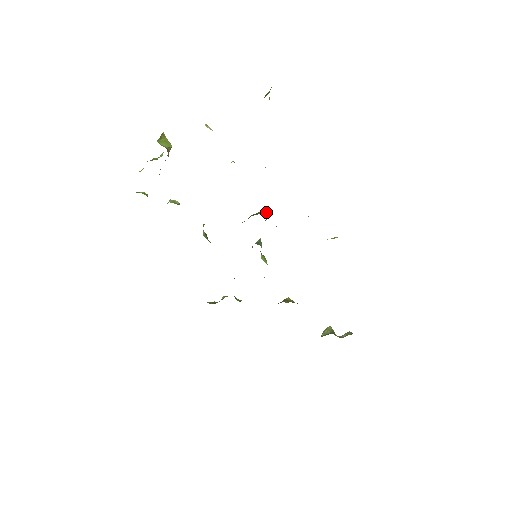
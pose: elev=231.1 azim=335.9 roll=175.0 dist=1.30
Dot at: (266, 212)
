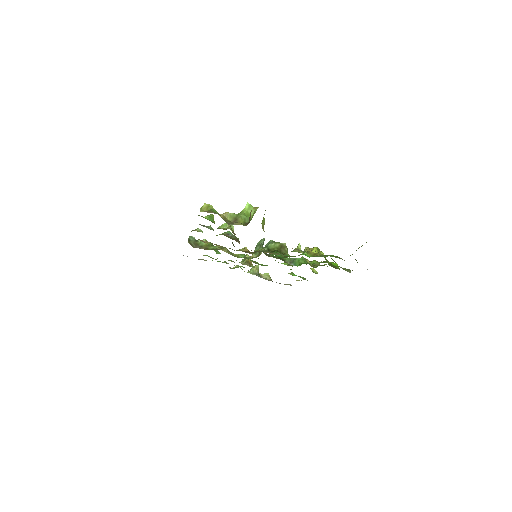
Dot at: (287, 248)
